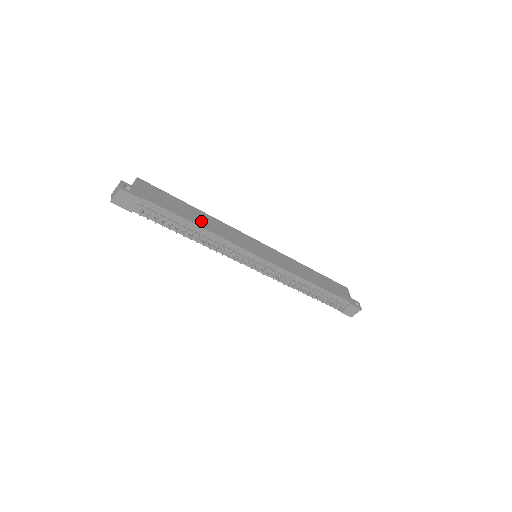
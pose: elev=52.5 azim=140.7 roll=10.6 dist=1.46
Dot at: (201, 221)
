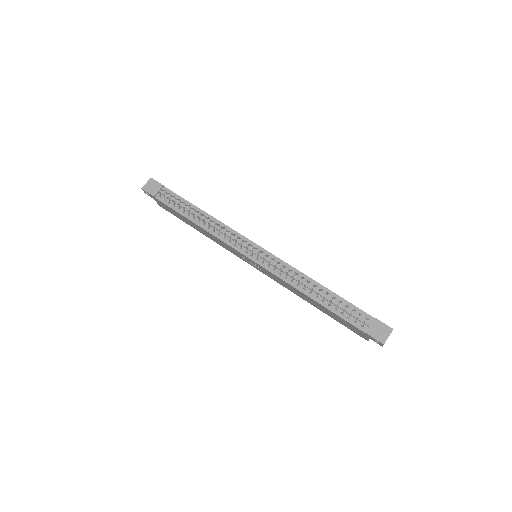
Dot at: occluded
